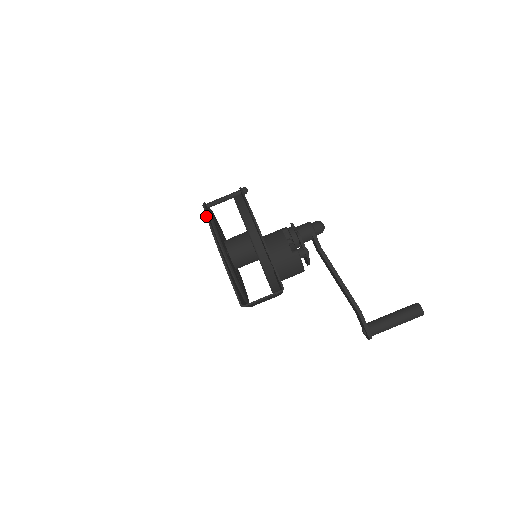
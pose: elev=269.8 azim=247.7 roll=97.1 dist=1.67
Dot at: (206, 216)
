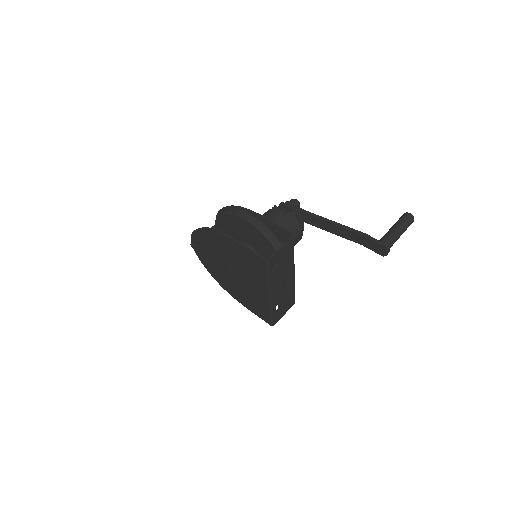
Dot at: (199, 228)
